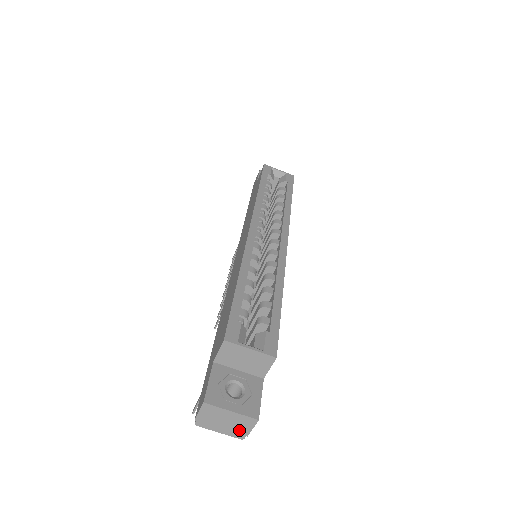
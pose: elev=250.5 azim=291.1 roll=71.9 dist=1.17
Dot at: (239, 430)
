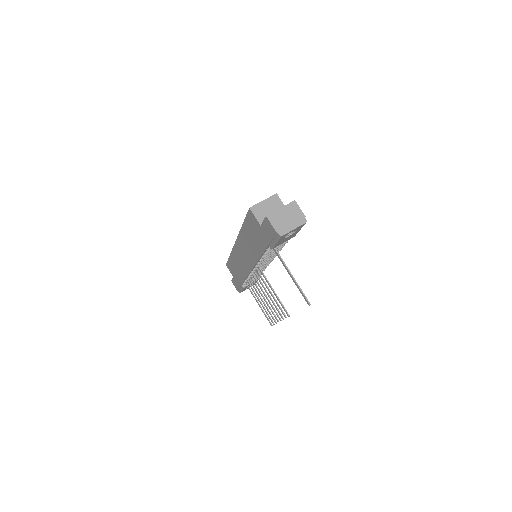
Dot at: (298, 217)
